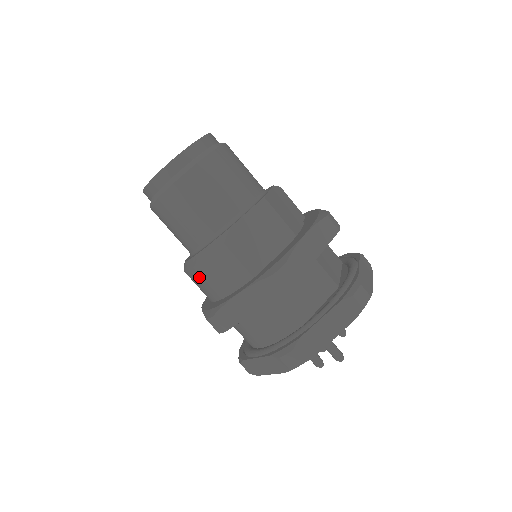
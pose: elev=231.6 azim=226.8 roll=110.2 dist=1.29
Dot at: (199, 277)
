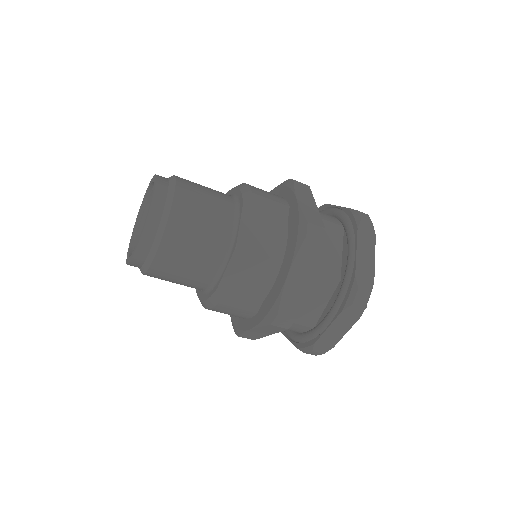
Dot at: occluded
